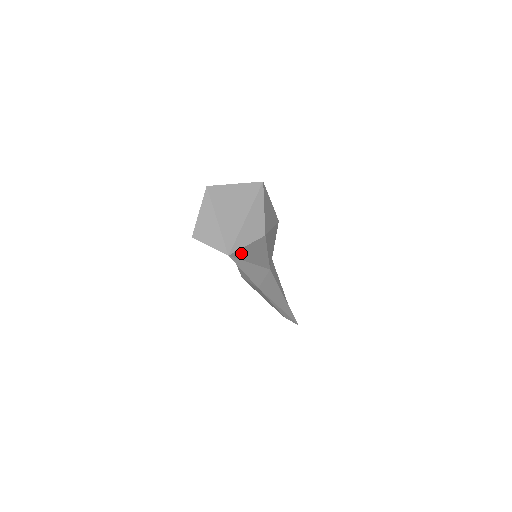
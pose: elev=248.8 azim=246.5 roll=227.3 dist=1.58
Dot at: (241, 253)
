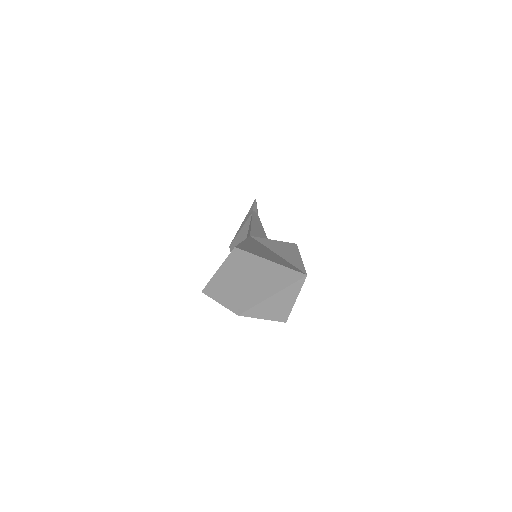
Dot at: occluded
